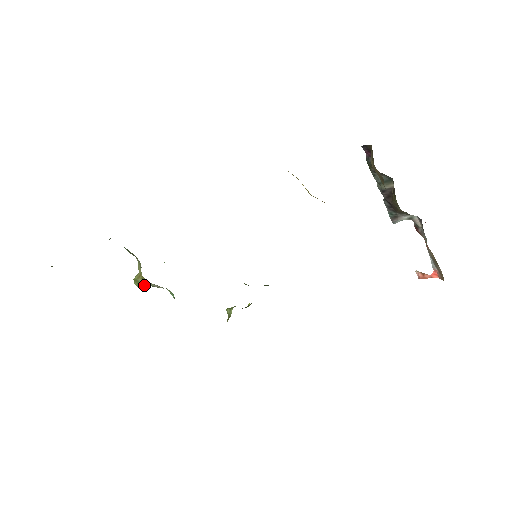
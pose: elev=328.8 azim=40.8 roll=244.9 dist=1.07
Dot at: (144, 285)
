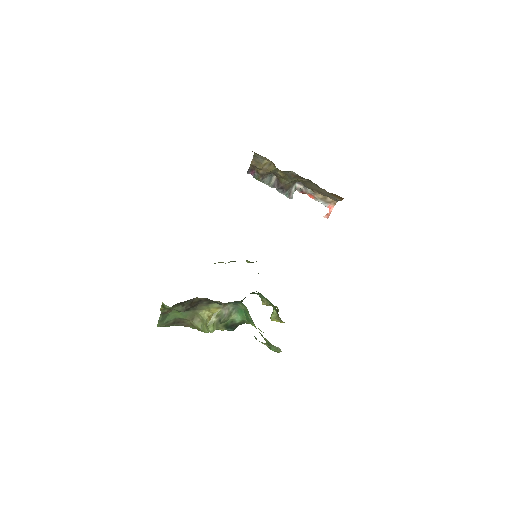
Dot at: (216, 325)
